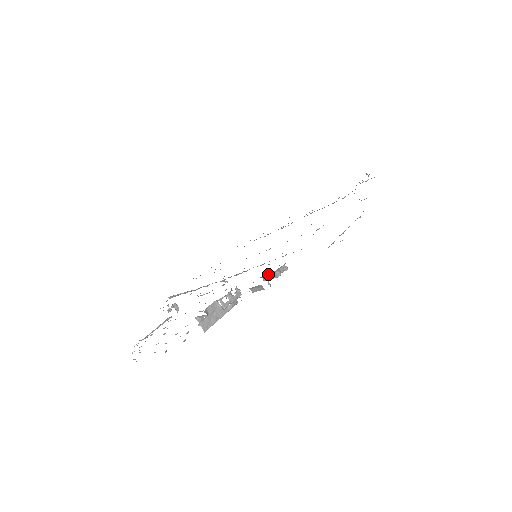
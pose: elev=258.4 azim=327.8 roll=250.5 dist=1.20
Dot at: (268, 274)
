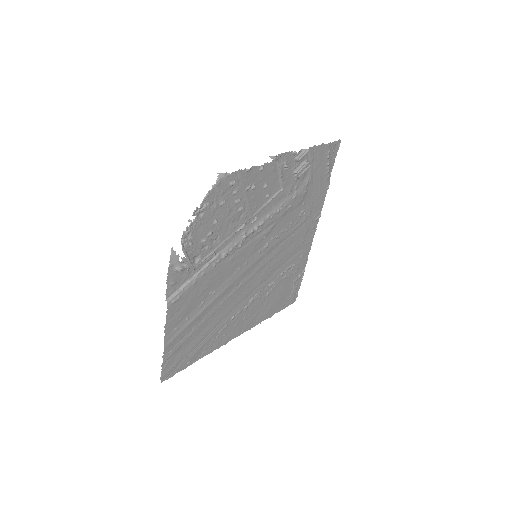
Dot at: (302, 163)
